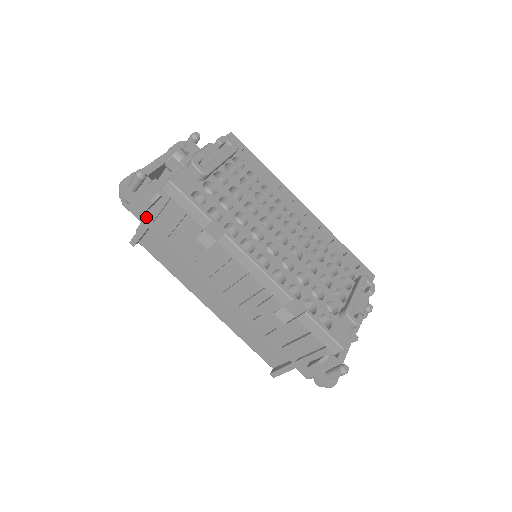
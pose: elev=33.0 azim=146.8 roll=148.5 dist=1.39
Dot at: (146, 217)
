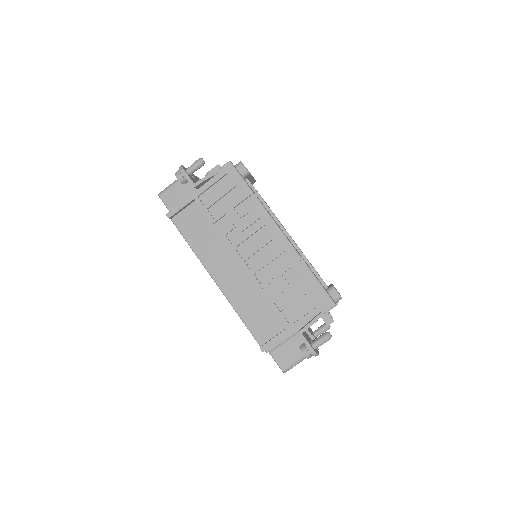
Dot at: occluded
